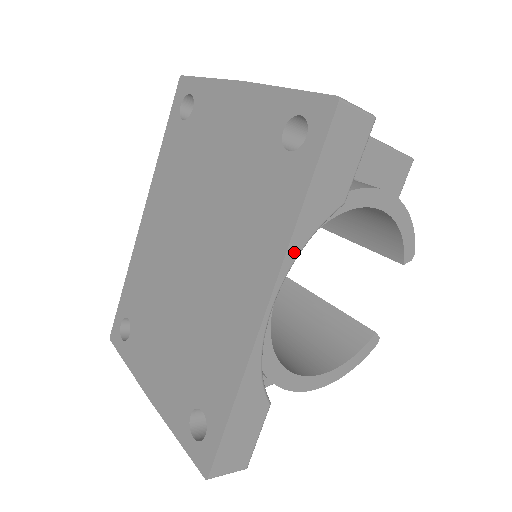
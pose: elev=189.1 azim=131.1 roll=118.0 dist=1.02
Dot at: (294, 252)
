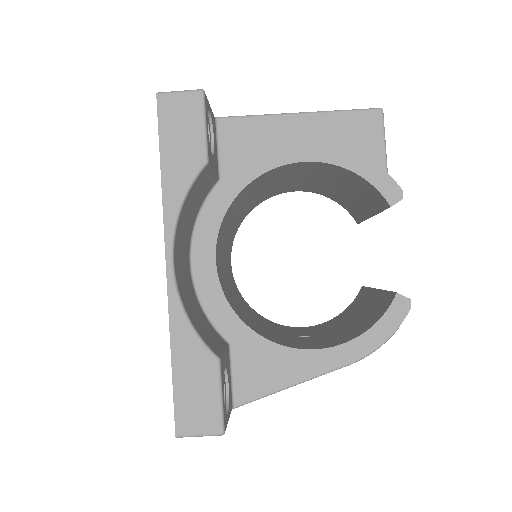
Dot at: (171, 212)
